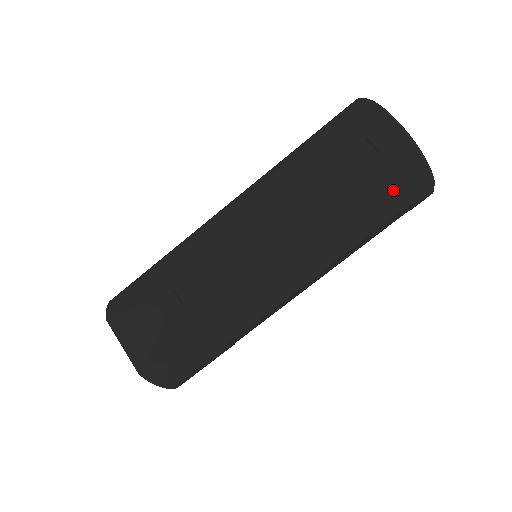
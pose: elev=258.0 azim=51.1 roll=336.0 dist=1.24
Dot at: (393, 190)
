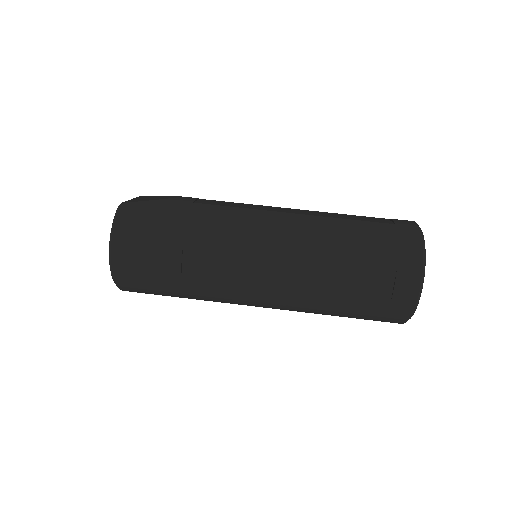
Dot at: (389, 242)
